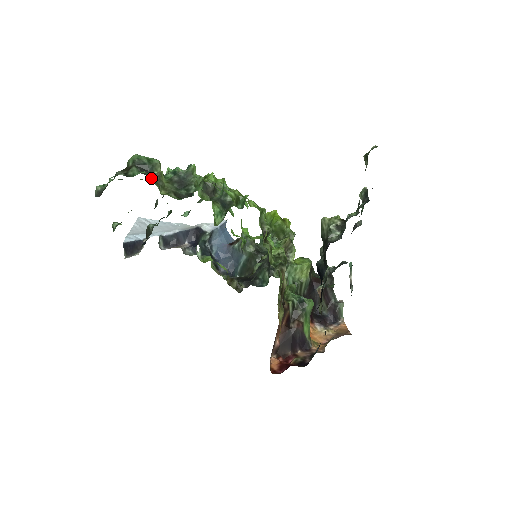
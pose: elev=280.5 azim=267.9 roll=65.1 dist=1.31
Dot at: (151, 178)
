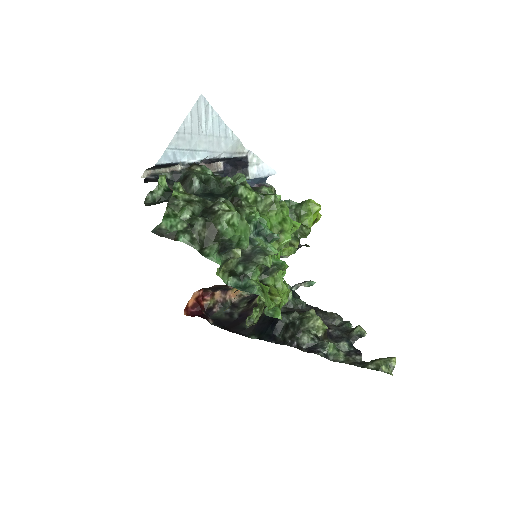
Dot at: (222, 264)
